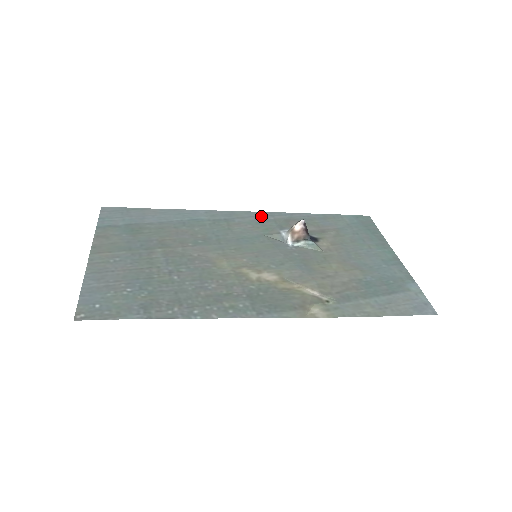
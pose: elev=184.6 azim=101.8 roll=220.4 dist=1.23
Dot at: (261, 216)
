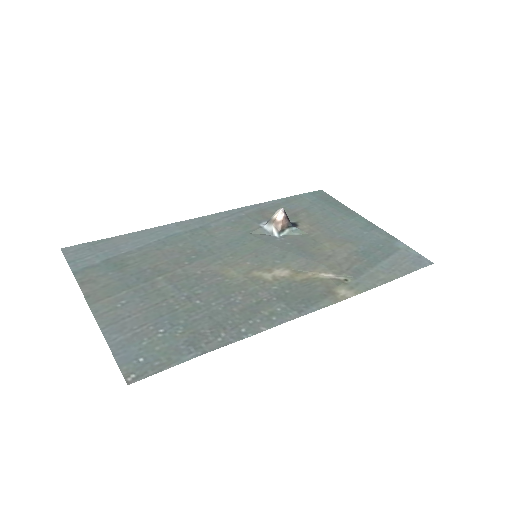
Dot at: (232, 215)
